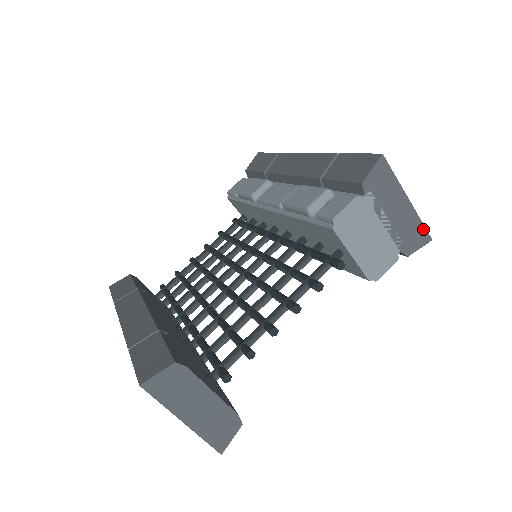
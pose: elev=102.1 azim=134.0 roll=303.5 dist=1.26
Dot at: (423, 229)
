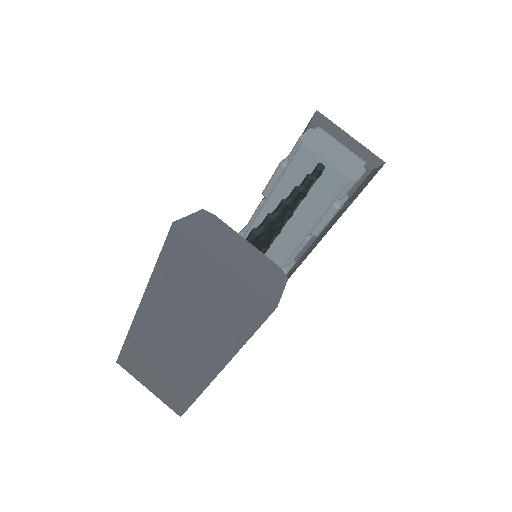
Dot at: (373, 155)
